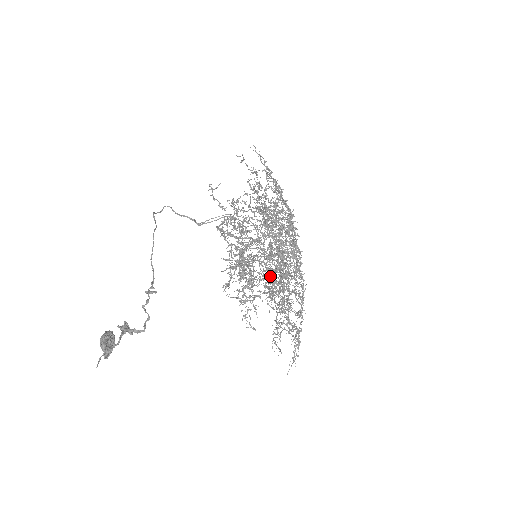
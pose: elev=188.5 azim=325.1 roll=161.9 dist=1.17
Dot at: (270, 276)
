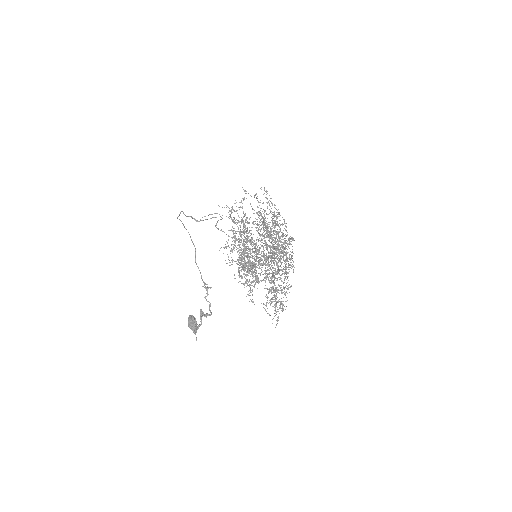
Dot at: (259, 266)
